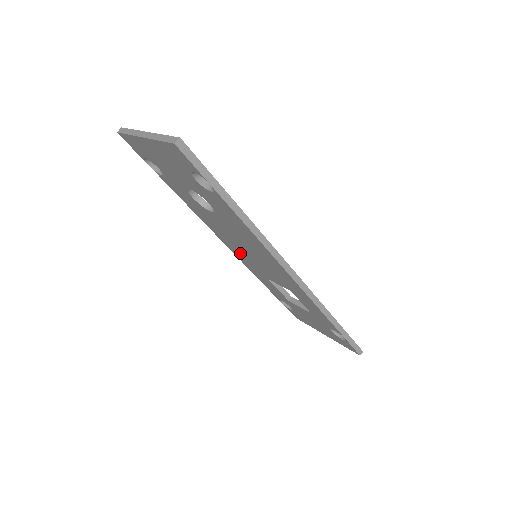
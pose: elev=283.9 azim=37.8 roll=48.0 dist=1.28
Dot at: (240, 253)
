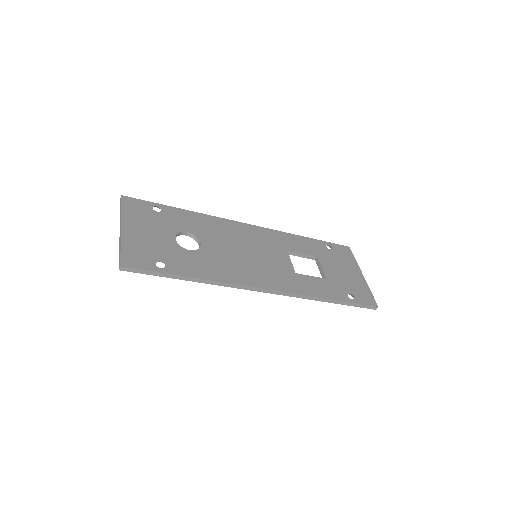
Dot at: occluded
